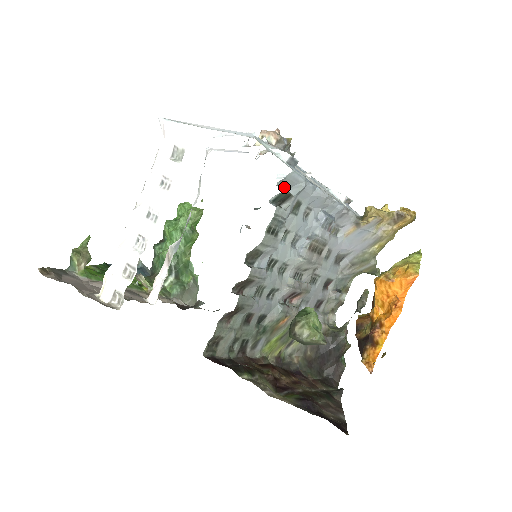
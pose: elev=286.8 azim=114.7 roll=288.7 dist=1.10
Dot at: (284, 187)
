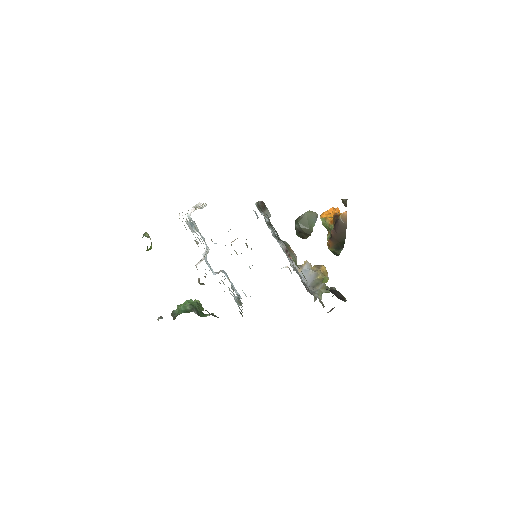
Dot at: occluded
